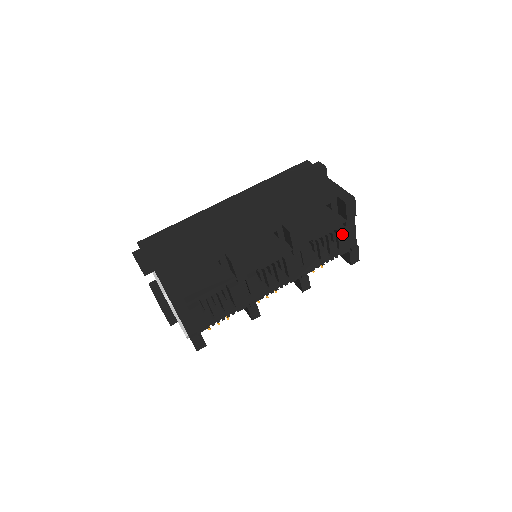
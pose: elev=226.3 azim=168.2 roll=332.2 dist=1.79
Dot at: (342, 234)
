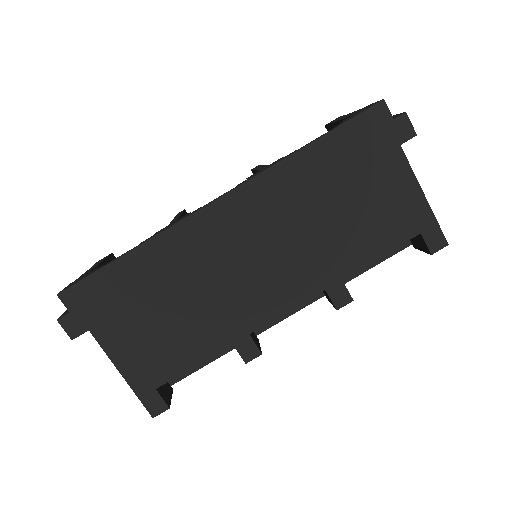
Dot at: occluded
